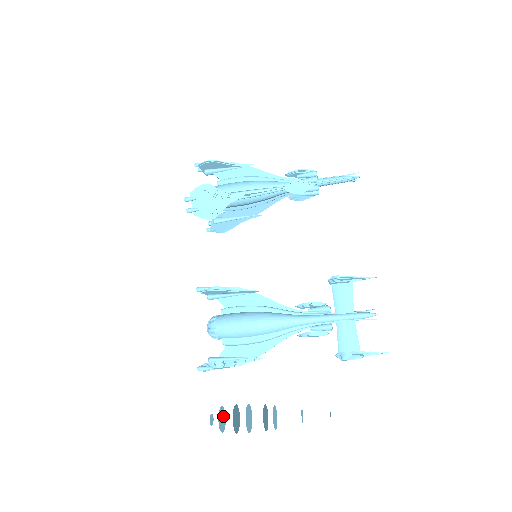
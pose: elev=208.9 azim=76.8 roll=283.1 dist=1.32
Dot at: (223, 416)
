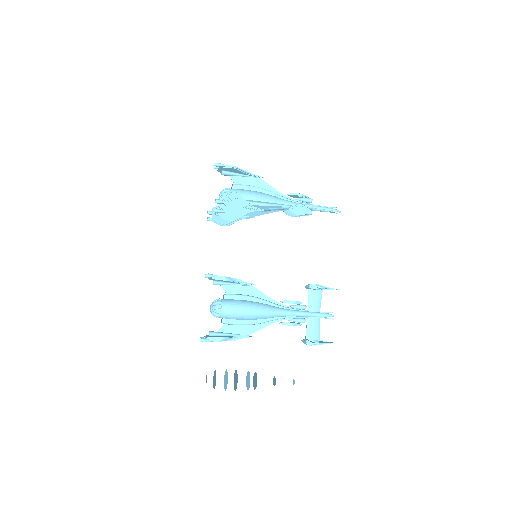
Dot at: (214, 377)
